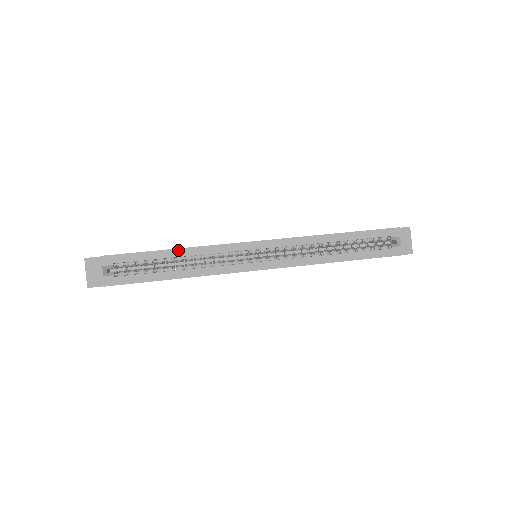
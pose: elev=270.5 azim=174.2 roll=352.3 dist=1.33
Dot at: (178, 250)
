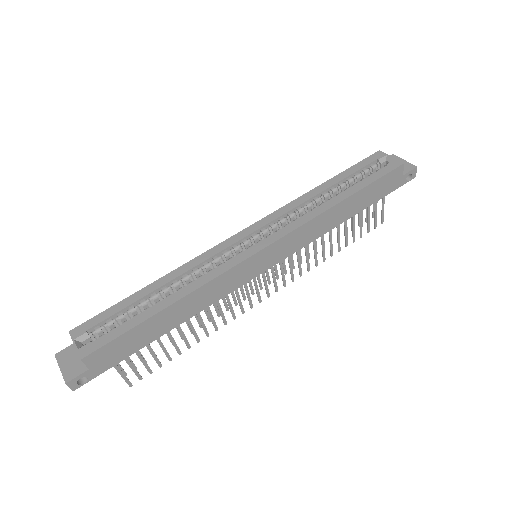
Dot at: (159, 281)
